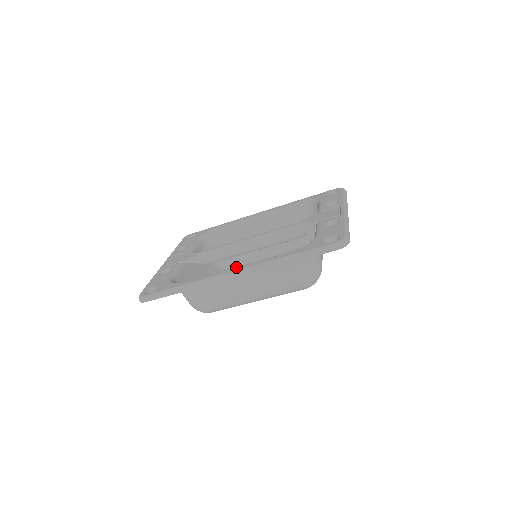
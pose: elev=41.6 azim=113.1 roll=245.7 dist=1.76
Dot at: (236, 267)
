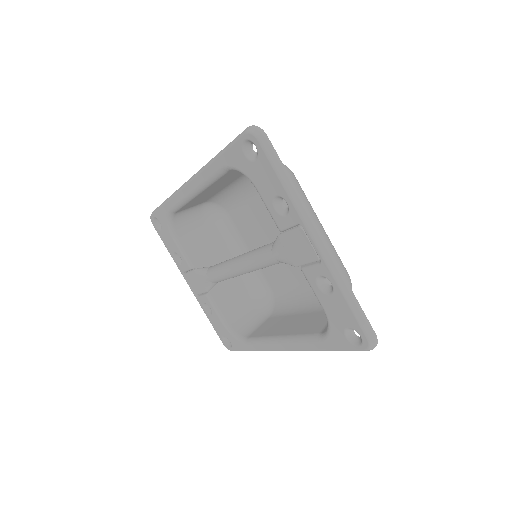
Dot at: (279, 344)
